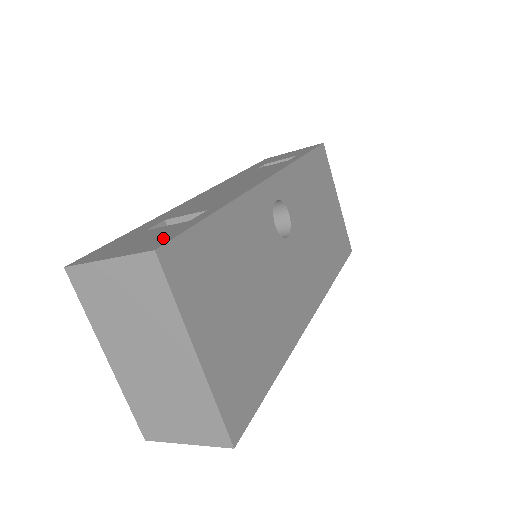
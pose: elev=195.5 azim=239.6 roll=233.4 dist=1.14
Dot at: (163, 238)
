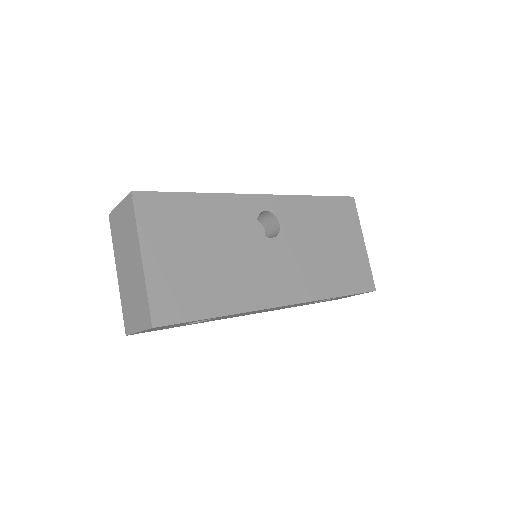
Dot at: occluded
